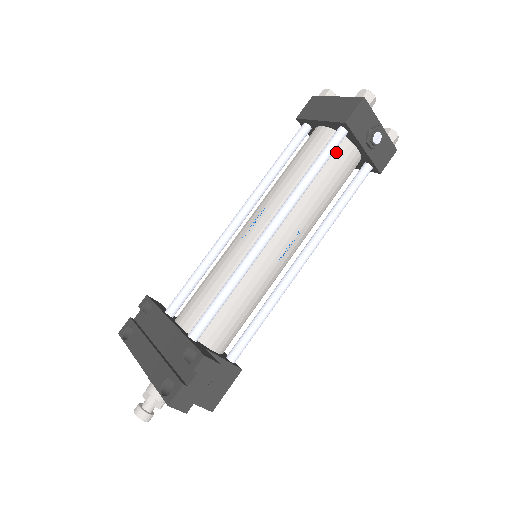
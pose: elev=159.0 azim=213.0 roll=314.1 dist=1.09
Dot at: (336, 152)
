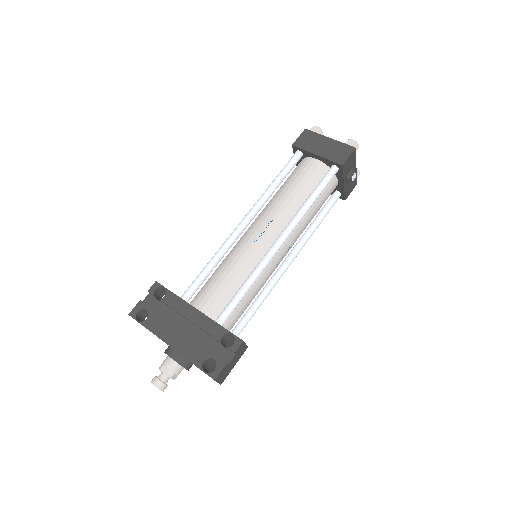
Dot at: occluded
